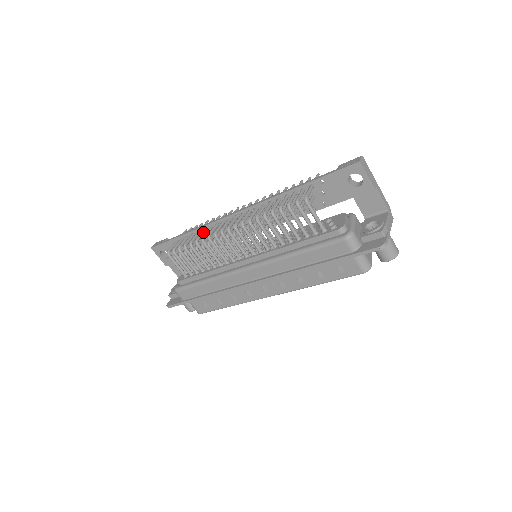
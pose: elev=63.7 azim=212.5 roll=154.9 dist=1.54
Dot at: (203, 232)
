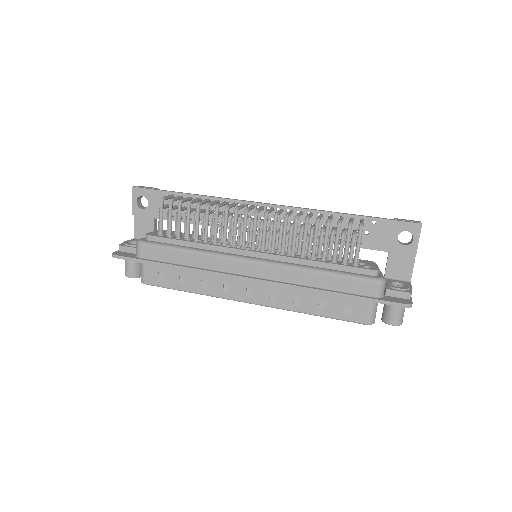
Dot at: (216, 202)
